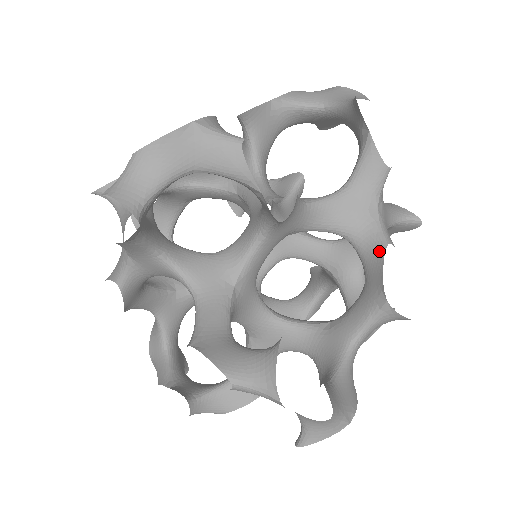
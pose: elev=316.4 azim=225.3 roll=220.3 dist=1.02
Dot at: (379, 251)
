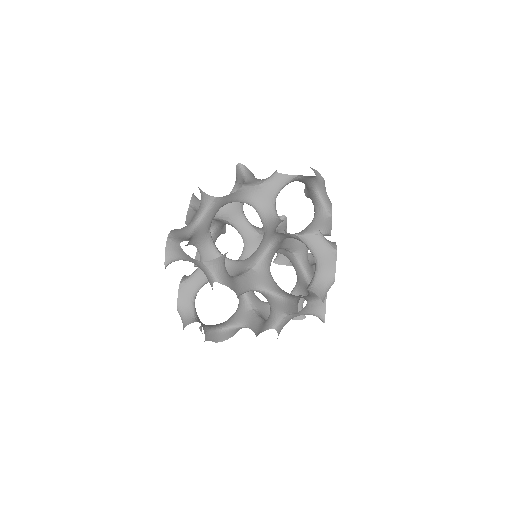
Dot at: (269, 326)
